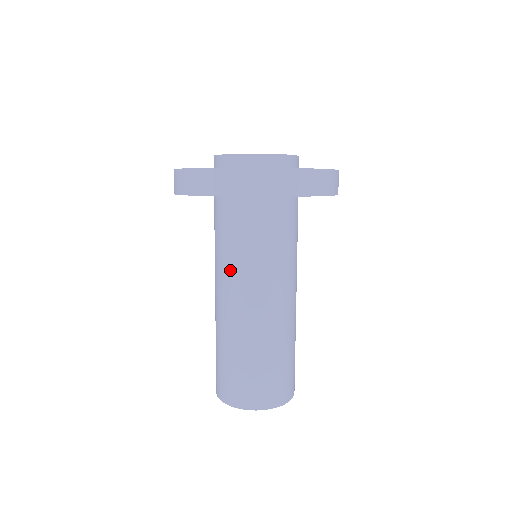
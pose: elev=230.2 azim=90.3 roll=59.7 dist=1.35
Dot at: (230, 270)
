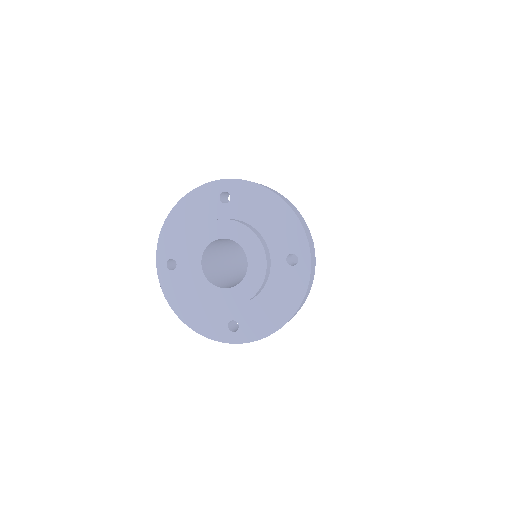
Dot at: occluded
